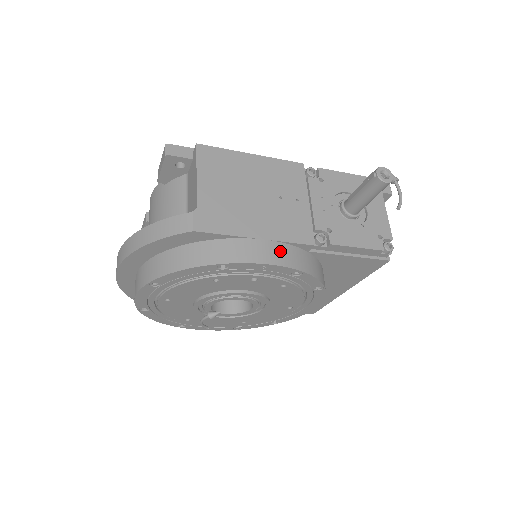
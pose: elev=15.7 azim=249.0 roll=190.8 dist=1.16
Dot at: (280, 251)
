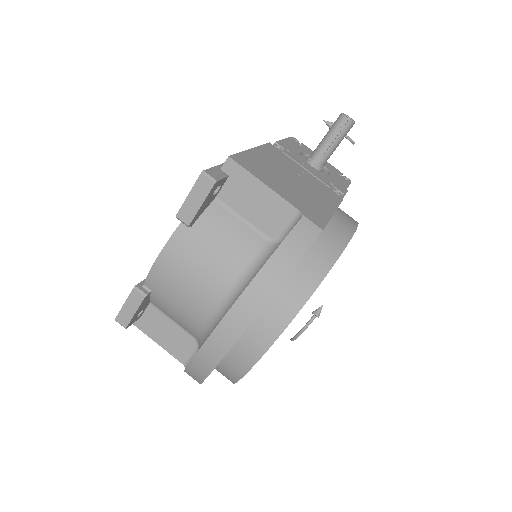
Dot at: (346, 214)
